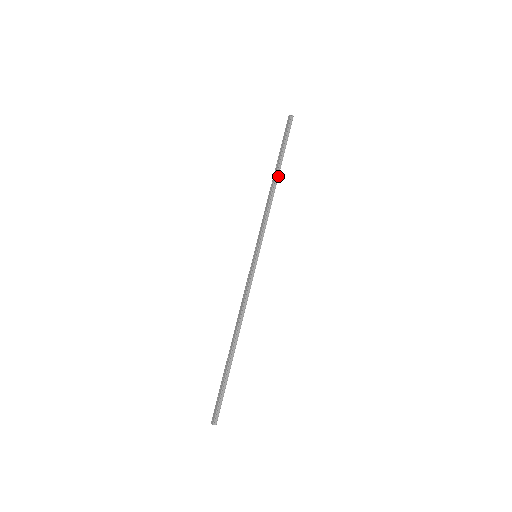
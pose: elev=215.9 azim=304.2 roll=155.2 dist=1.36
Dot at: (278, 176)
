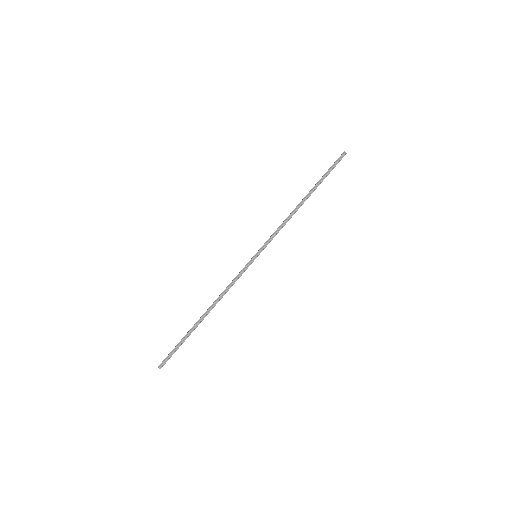
Dot at: occluded
